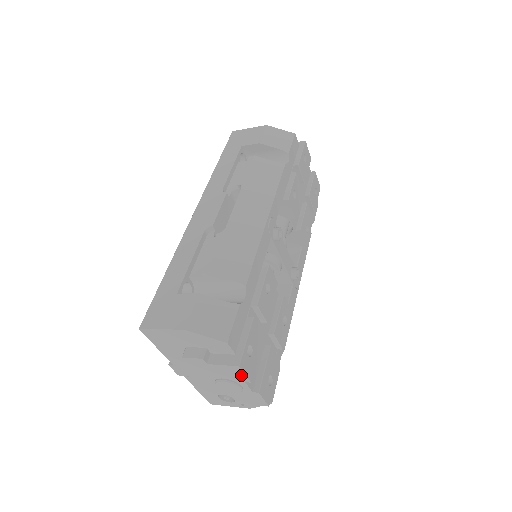
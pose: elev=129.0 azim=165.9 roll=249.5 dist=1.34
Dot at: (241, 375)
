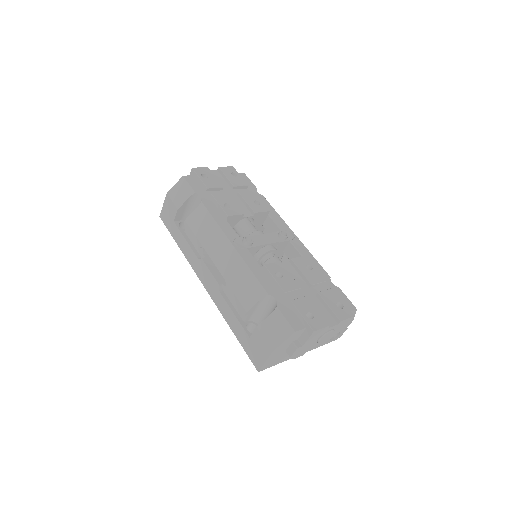
Dot at: (321, 330)
